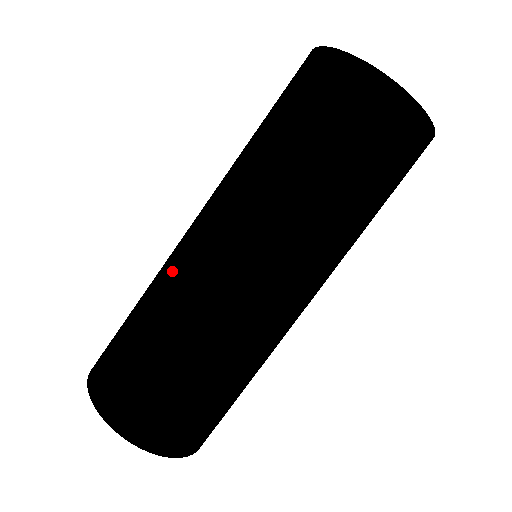
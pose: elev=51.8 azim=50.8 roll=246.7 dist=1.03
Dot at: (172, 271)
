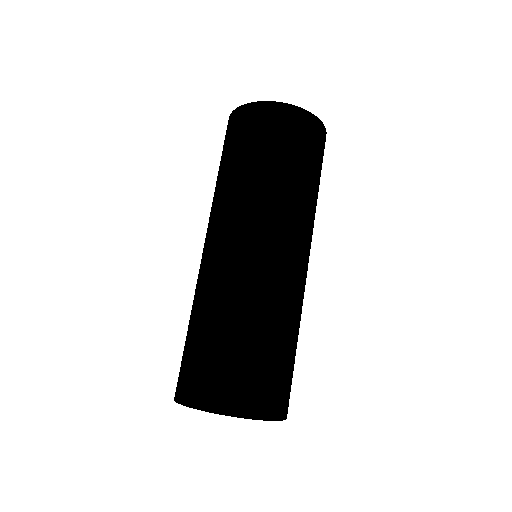
Dot at: (215, 281)
